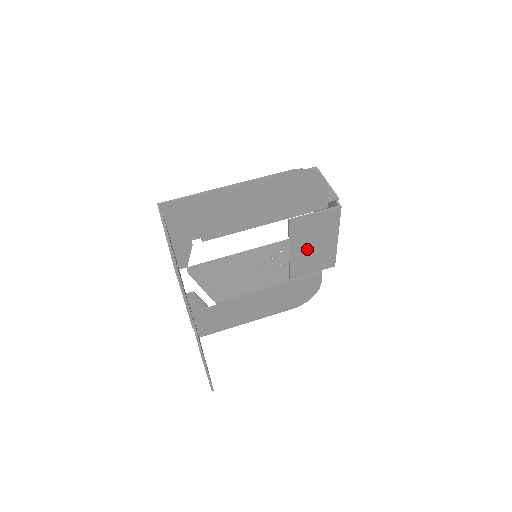
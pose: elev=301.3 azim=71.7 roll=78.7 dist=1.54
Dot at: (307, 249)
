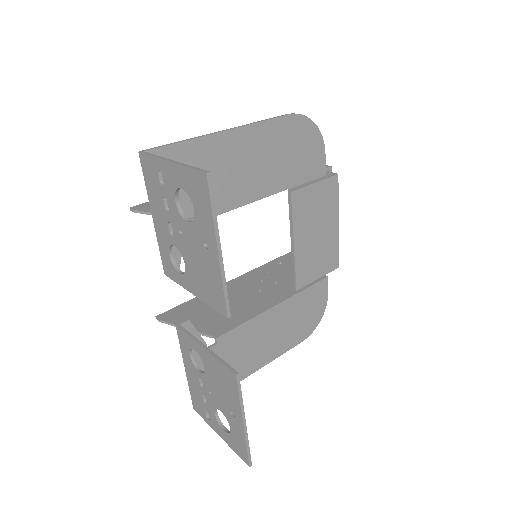
Dot at: (311, 239)
